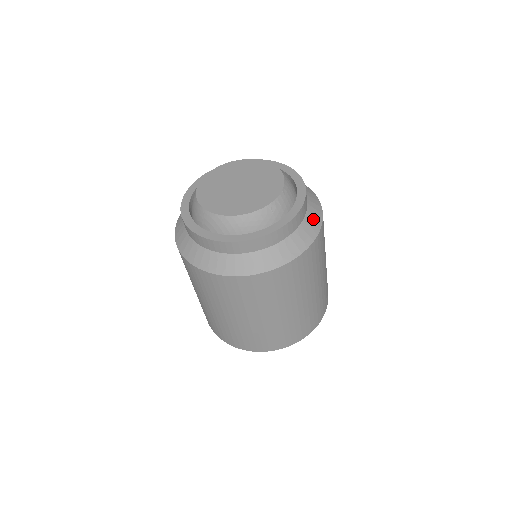
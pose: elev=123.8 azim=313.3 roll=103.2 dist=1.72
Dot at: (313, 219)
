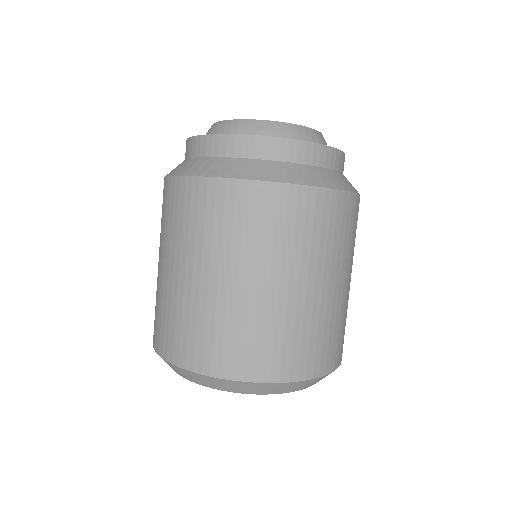
Dot at: (313, 175)
